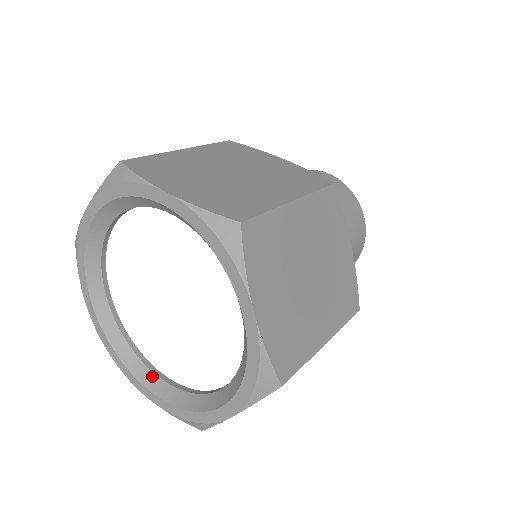
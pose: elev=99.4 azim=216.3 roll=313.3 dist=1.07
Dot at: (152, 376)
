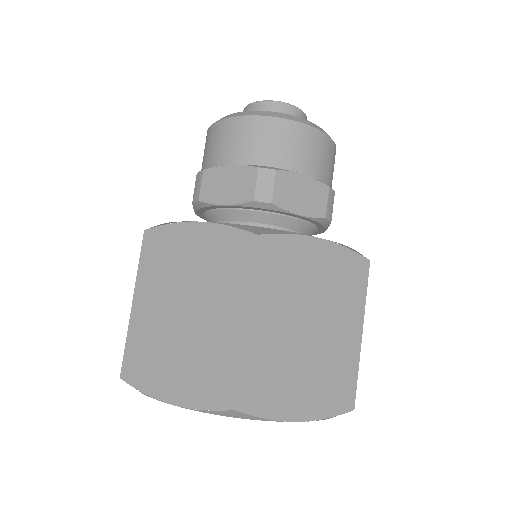
Dot at: occluded
